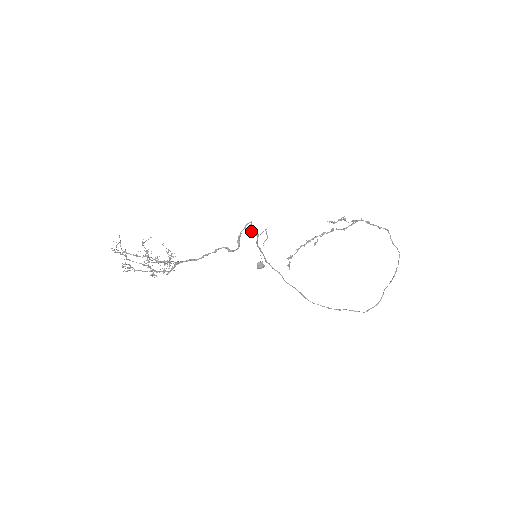
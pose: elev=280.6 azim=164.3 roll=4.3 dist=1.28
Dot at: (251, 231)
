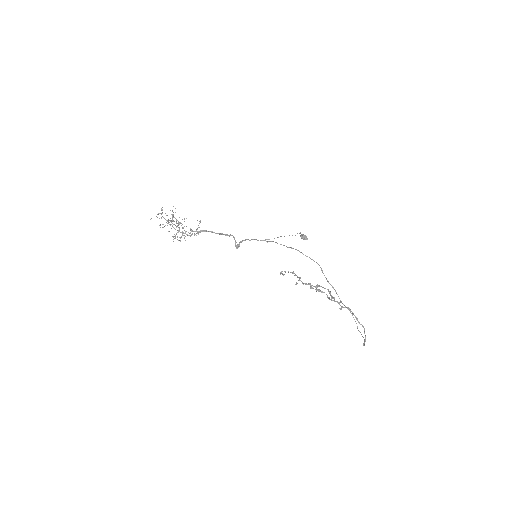
Dot at: (257, 240)
